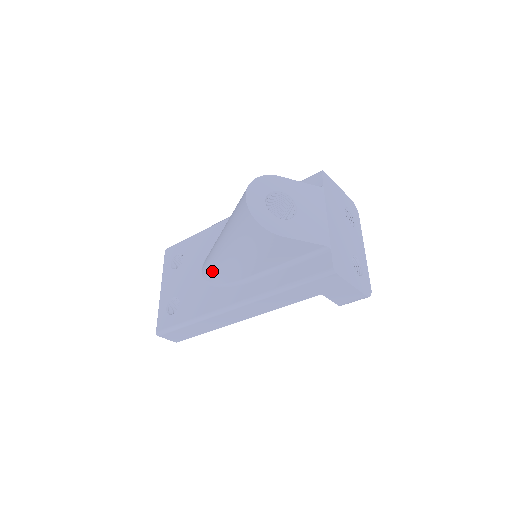
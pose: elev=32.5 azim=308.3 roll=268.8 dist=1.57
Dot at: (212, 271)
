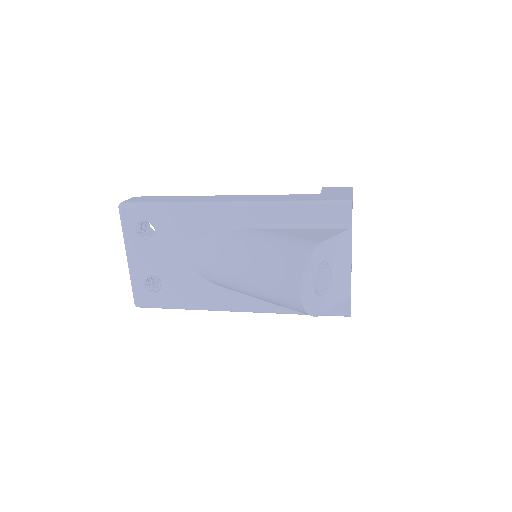
Dot at: (213, 279)
